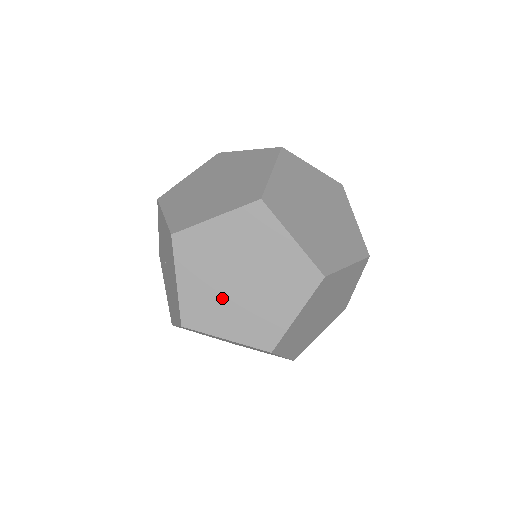
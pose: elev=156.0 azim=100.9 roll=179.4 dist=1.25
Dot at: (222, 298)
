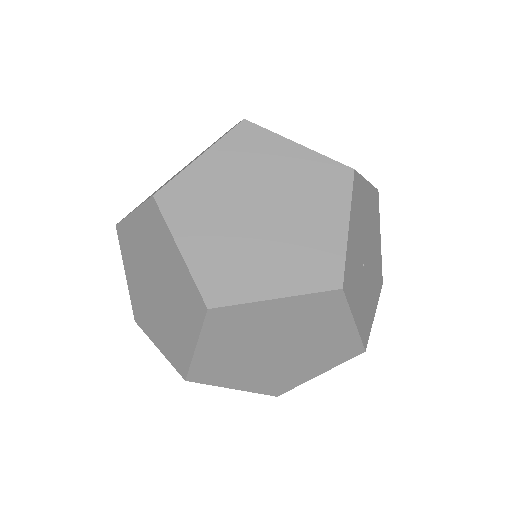
Dot at: (149, 303)
